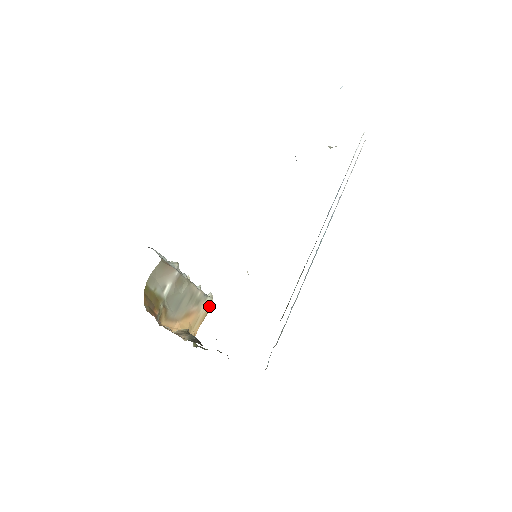
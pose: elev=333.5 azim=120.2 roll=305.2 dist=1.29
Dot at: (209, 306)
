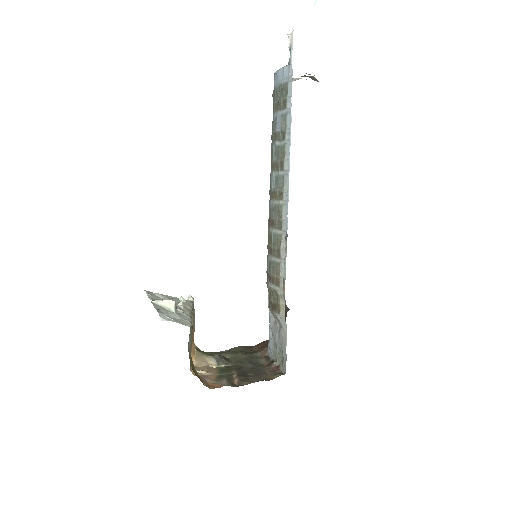
Dot at: occluded
